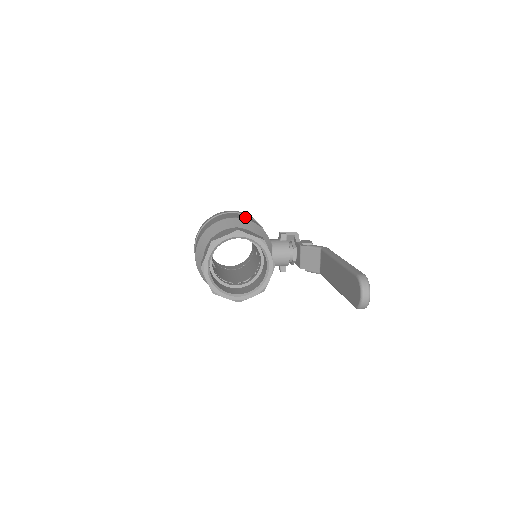
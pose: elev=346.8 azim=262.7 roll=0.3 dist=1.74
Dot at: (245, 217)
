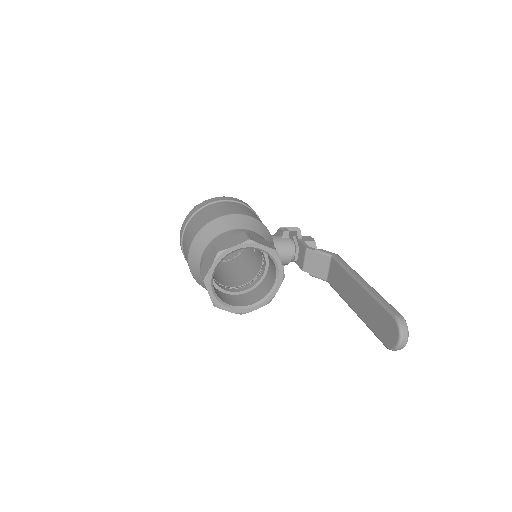
Dot at: (246, 211)
